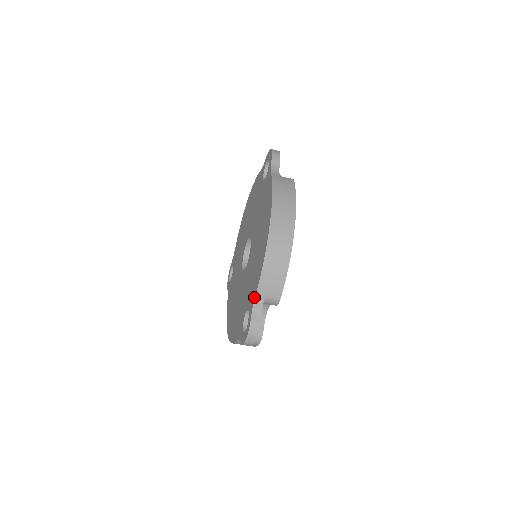
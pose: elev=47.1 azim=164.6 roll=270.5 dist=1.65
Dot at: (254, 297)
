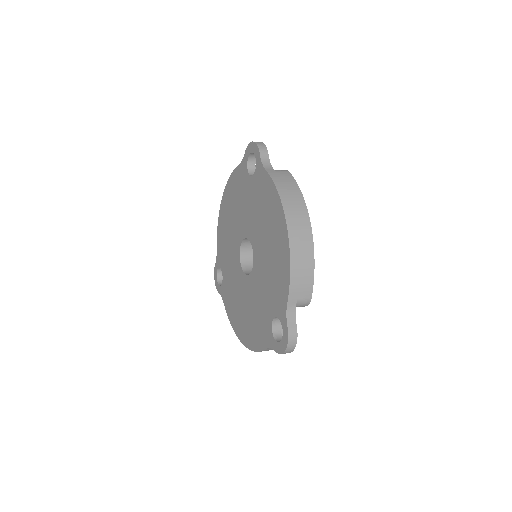
Dot at: (285, 304)
